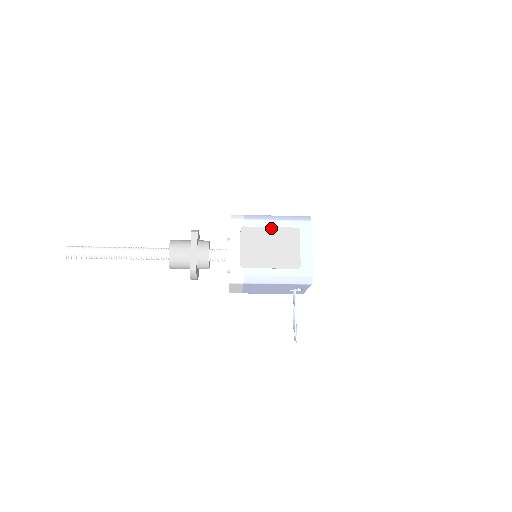
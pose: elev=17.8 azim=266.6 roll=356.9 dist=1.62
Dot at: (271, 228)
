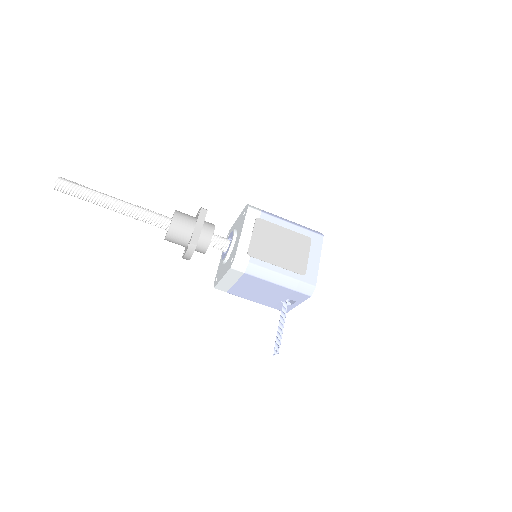
Dot at: (285, 229)
